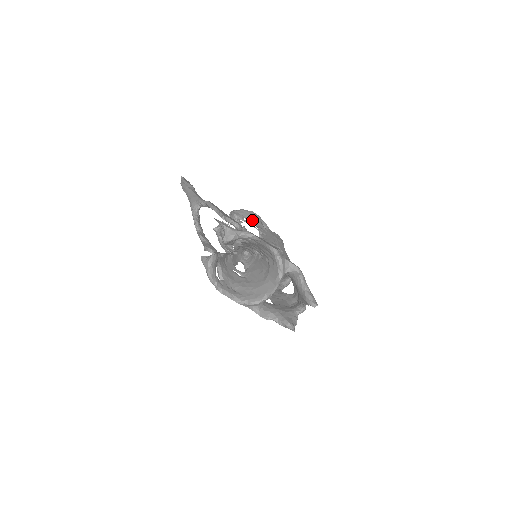
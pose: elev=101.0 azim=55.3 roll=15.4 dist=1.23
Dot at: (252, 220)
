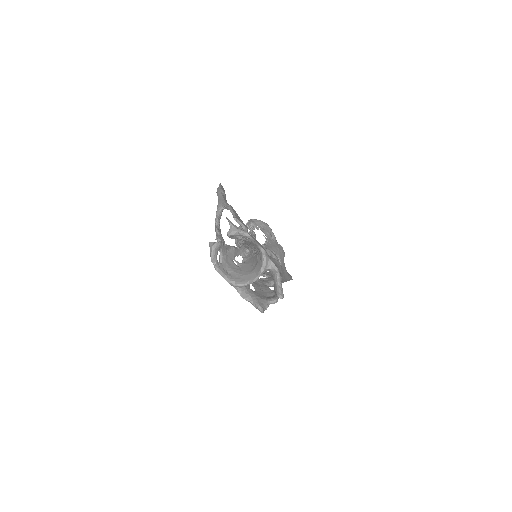
Dot at: (263, 230)
